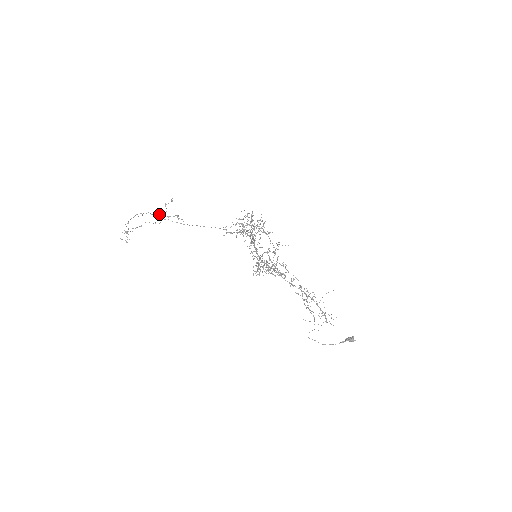
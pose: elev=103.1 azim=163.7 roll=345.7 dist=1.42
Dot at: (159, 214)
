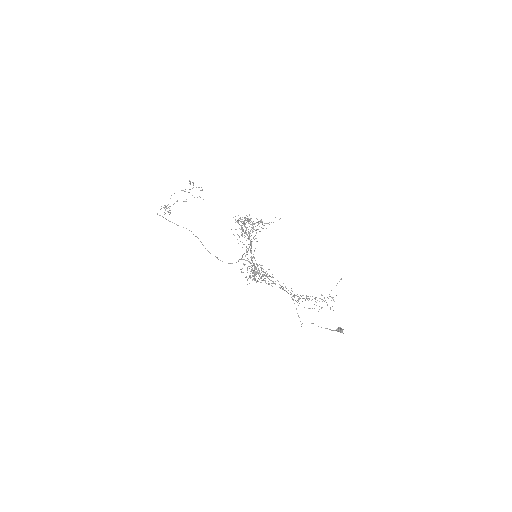
Dot at: occluded
